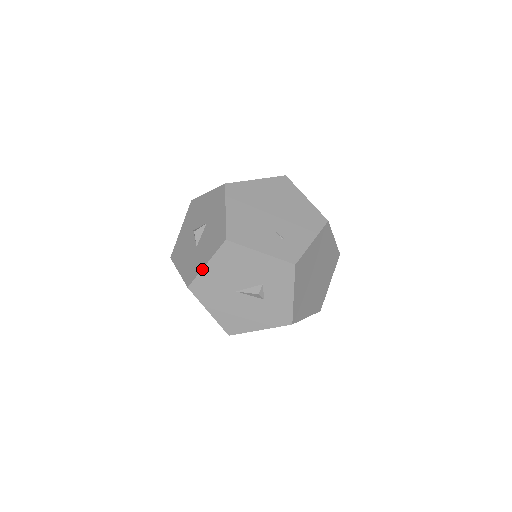
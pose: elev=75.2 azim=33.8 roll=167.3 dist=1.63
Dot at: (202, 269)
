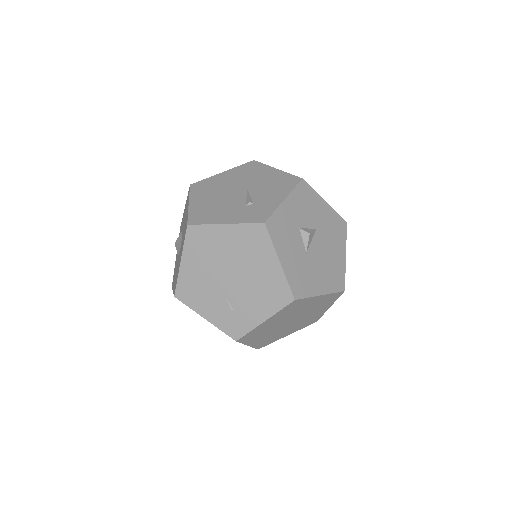
Dot at: occluded
